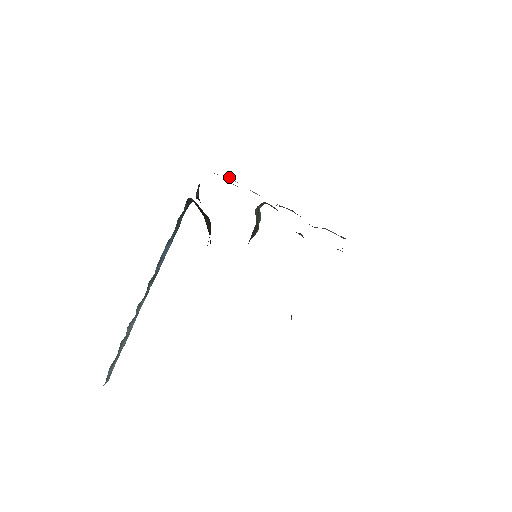
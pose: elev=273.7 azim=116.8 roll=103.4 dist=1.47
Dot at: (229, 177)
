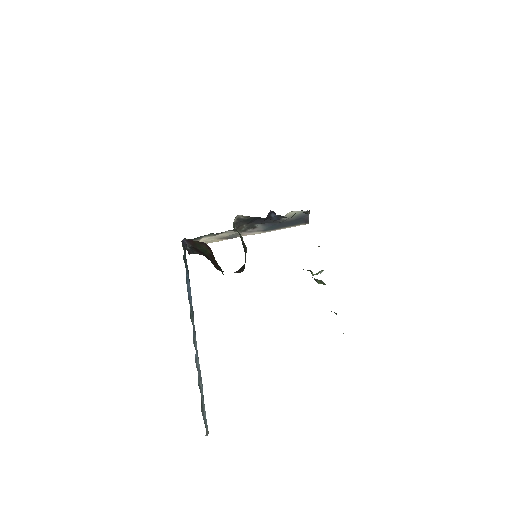
Dot at: (204, 238)
